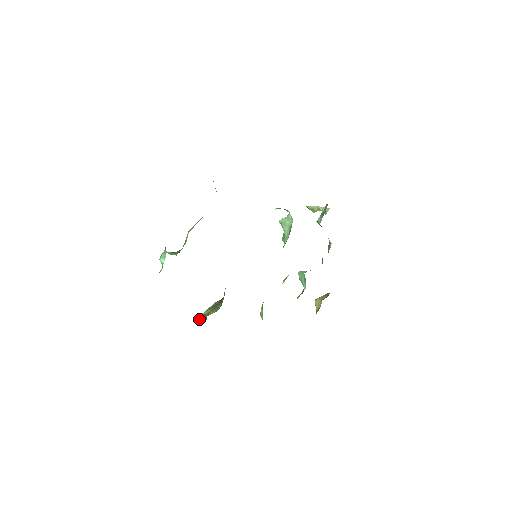
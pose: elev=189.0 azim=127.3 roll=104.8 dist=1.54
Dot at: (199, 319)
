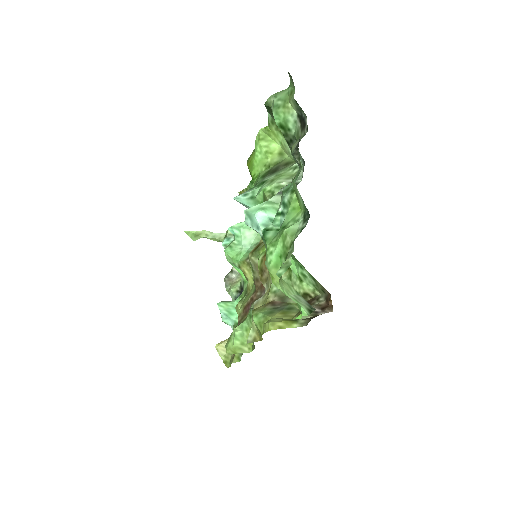
Dot at: (302, 318)
